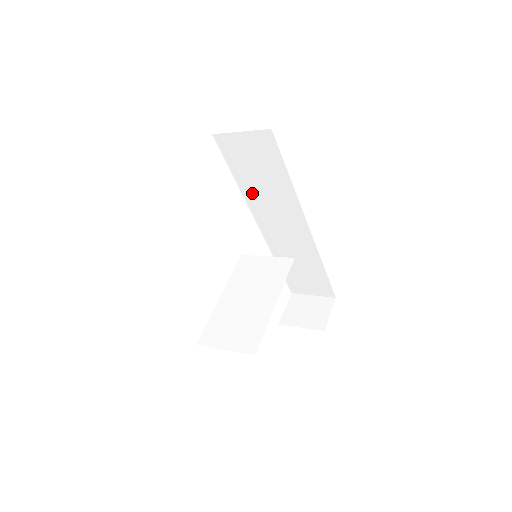
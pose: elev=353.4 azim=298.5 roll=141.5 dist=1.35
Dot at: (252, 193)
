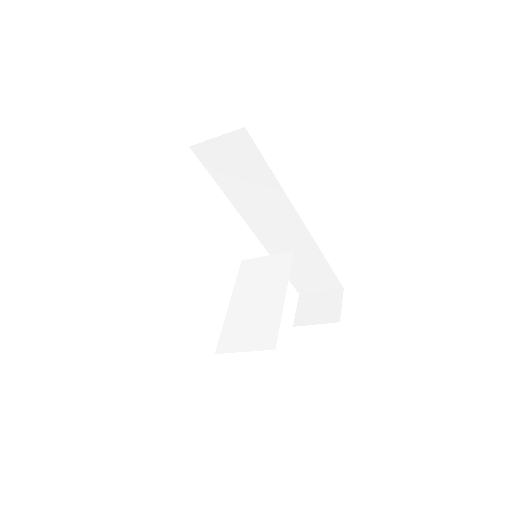
Dot at: (239, 198)
